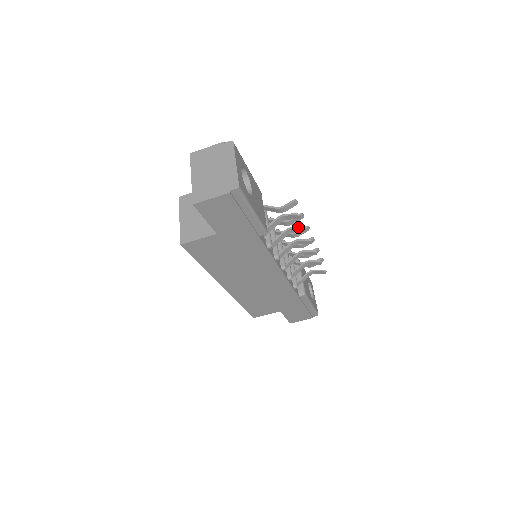
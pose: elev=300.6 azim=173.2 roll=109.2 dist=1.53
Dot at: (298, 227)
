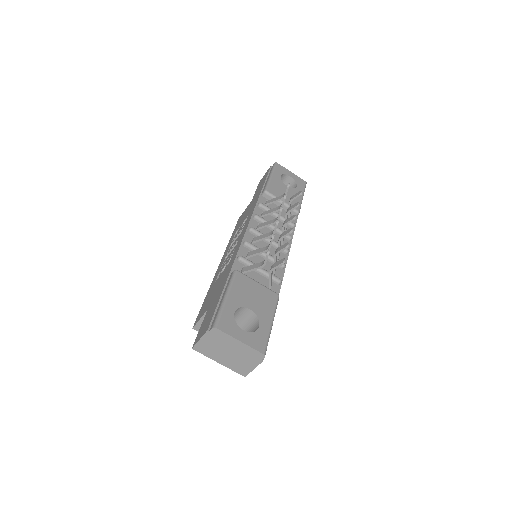
Dot at: (282, 250)
